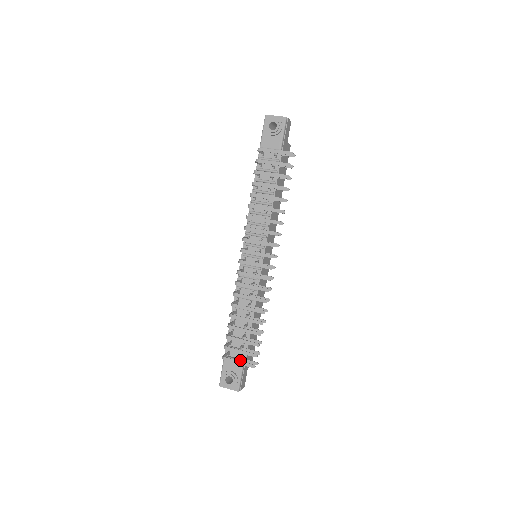
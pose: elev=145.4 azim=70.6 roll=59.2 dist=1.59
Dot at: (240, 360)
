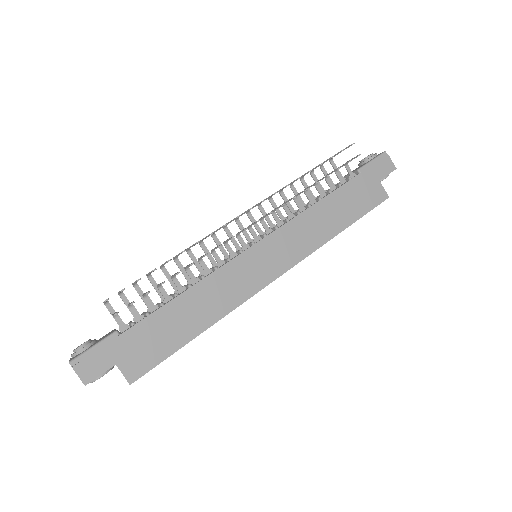
Dot at: occluded
